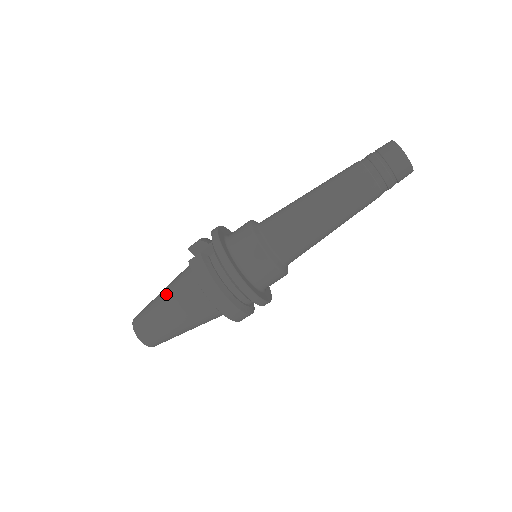
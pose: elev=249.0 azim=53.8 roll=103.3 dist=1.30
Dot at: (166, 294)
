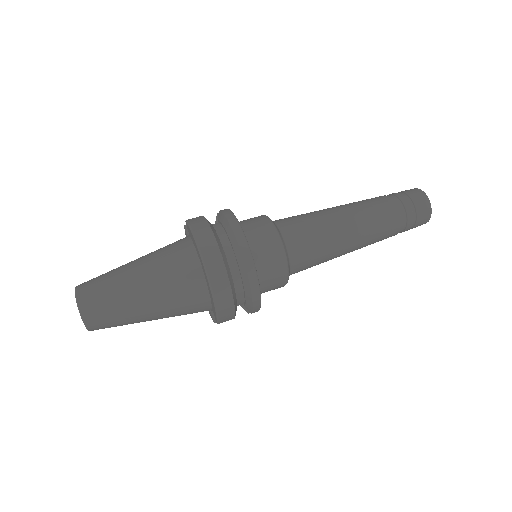
Dot at: occluded
